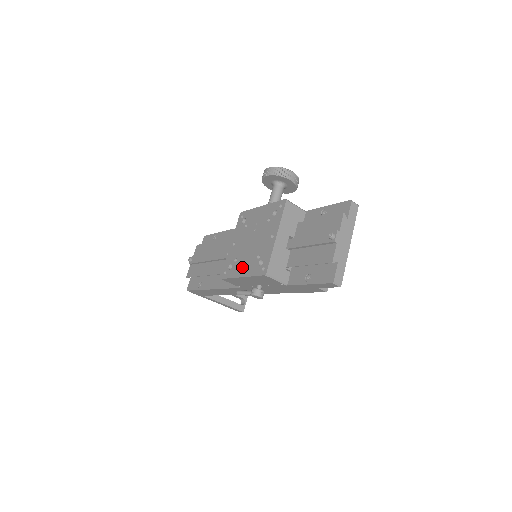
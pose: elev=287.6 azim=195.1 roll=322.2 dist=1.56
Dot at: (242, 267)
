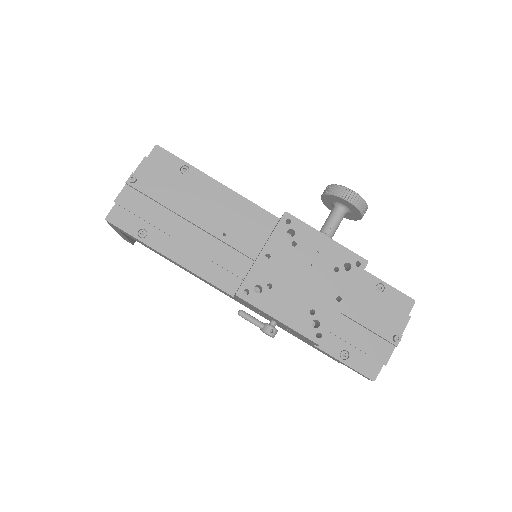
Dot at: (282, 307)
